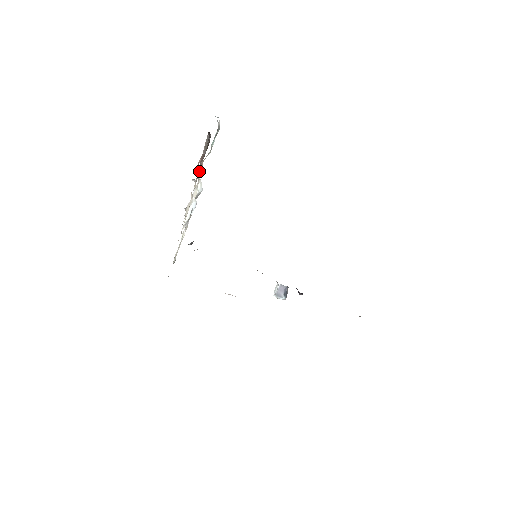
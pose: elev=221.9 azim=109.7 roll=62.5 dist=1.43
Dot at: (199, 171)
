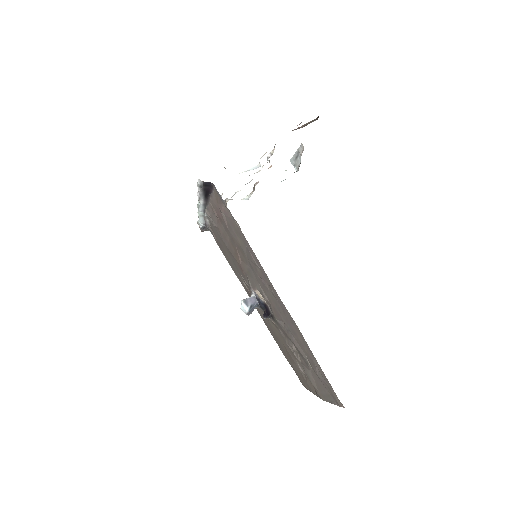
Dot at: occluded
